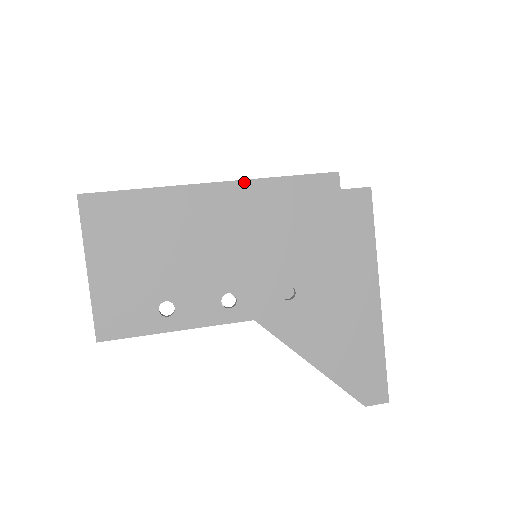
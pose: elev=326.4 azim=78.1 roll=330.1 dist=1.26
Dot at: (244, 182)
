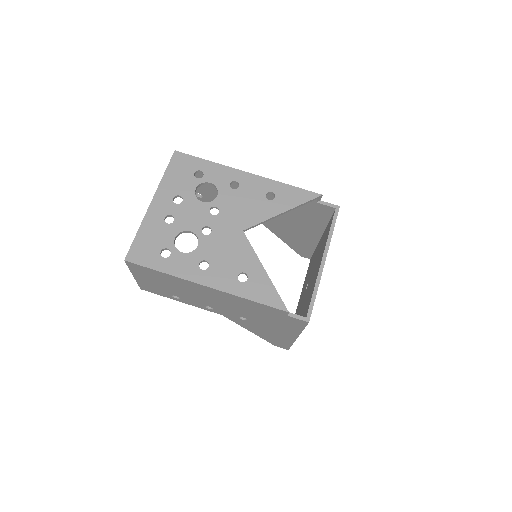
Dot at: (225, 293)
